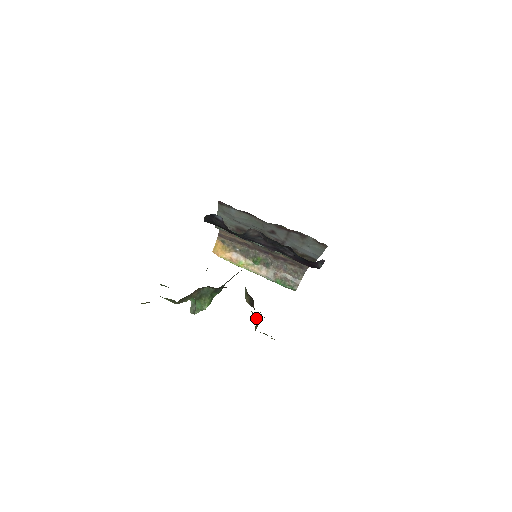
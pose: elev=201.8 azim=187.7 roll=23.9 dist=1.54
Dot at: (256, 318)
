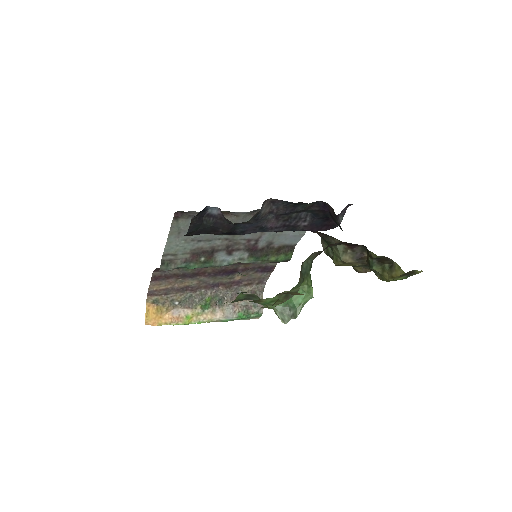
Dot at: (383, 264)
